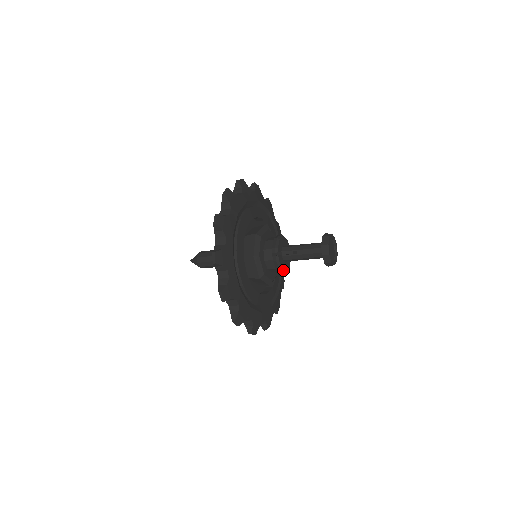
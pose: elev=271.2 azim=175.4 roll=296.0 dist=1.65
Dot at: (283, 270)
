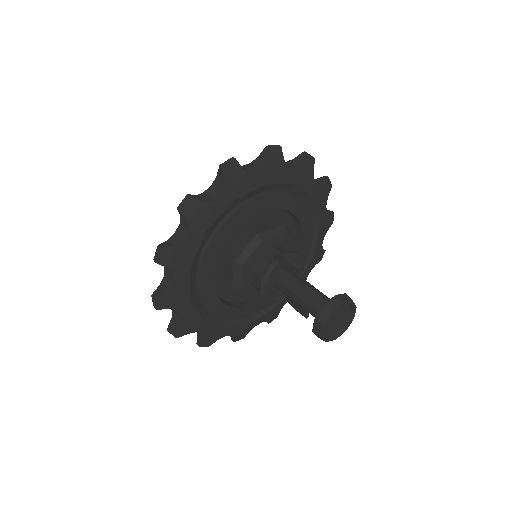
Dot at: (264, 287)
